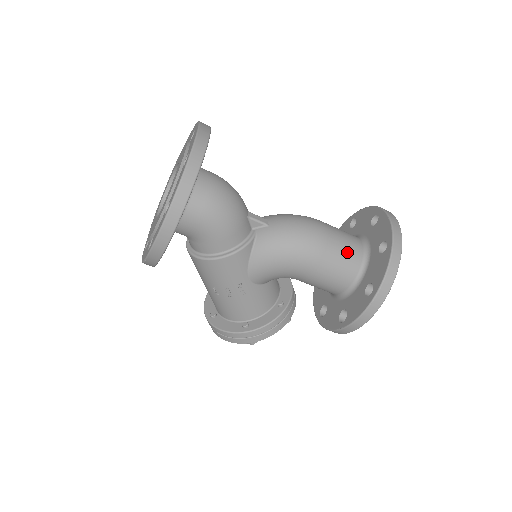
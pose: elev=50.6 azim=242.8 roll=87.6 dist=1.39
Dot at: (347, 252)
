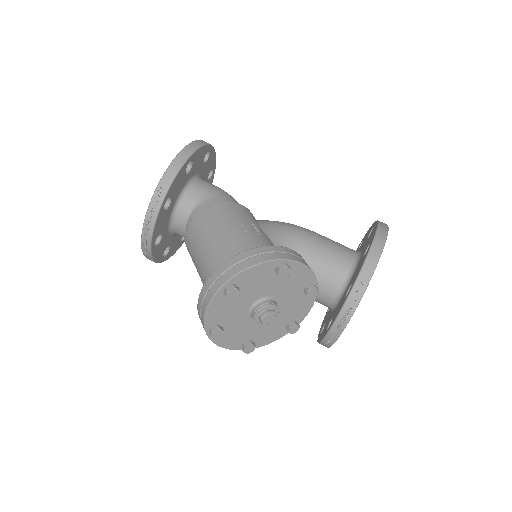
Dot at: occluded
